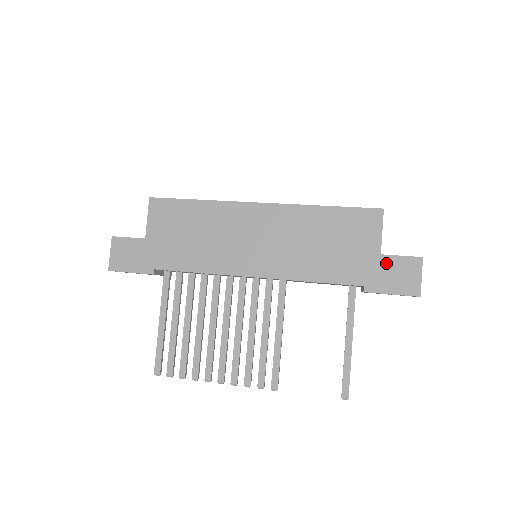
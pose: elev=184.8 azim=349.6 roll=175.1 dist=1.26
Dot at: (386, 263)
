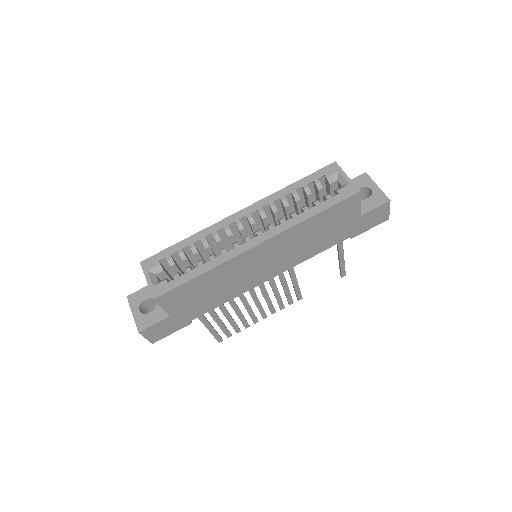
Dot at: (365, 218)
